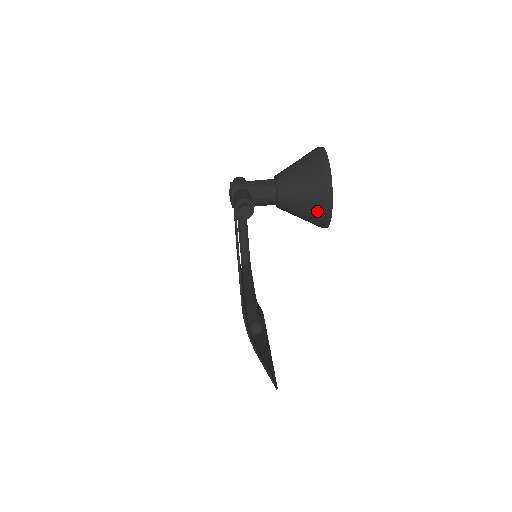
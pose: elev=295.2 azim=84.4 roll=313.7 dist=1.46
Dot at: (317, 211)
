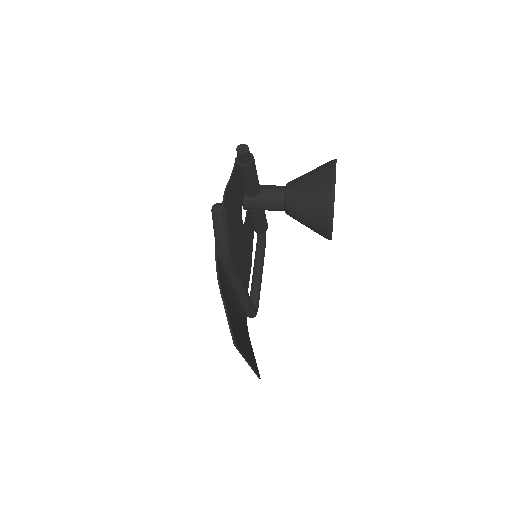
Dot at: (320, 197)
